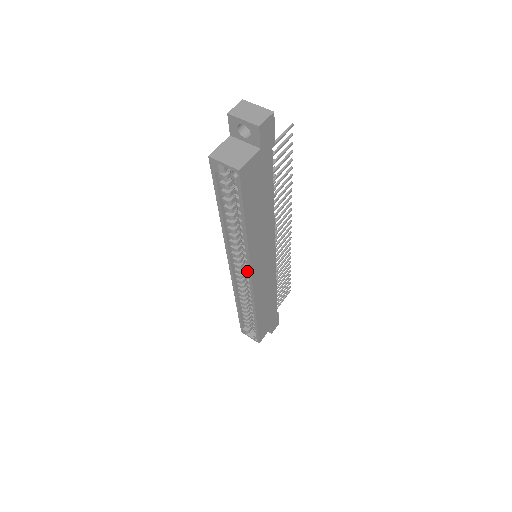
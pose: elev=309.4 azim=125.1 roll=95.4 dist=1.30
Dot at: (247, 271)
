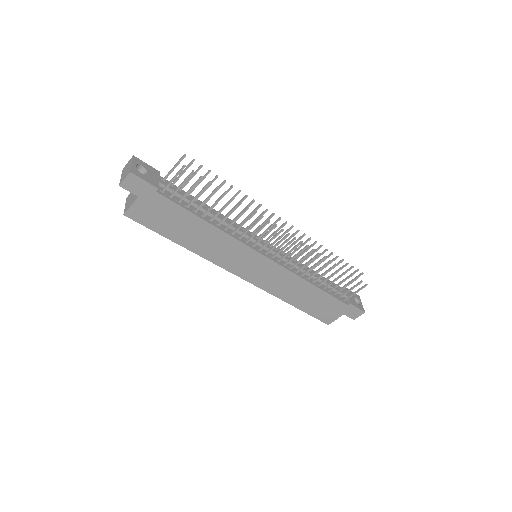
Dot at: occluded
